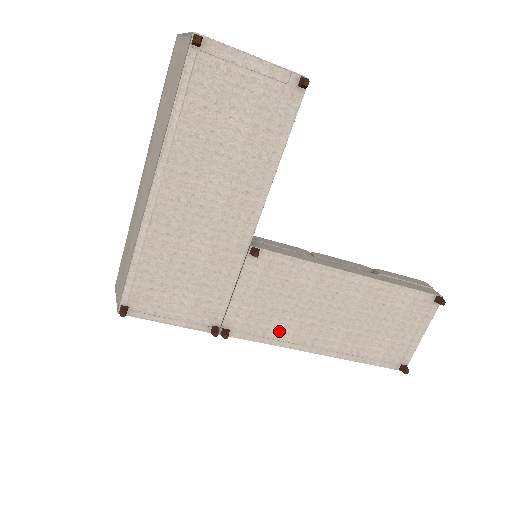
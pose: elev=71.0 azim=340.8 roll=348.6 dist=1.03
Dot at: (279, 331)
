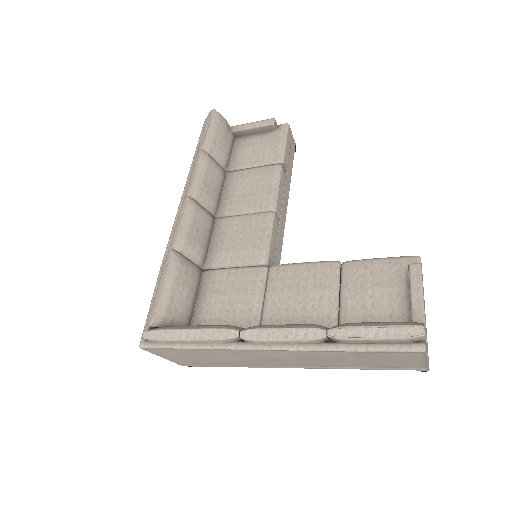
Dot at: occluded
